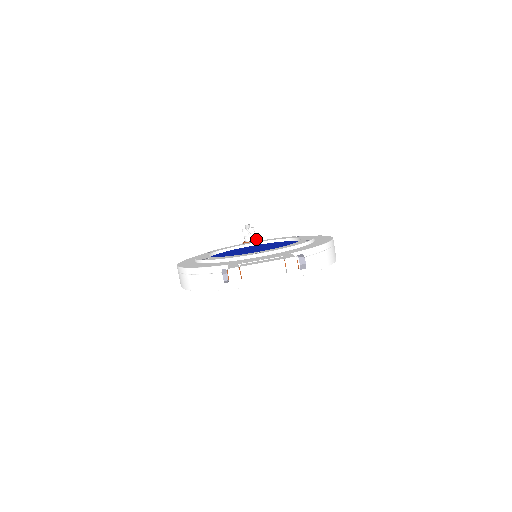
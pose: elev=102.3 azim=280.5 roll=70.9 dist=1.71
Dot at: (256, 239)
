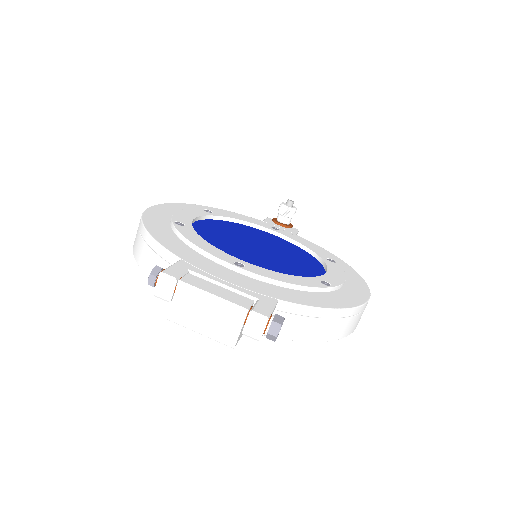
Dot at: occluded
